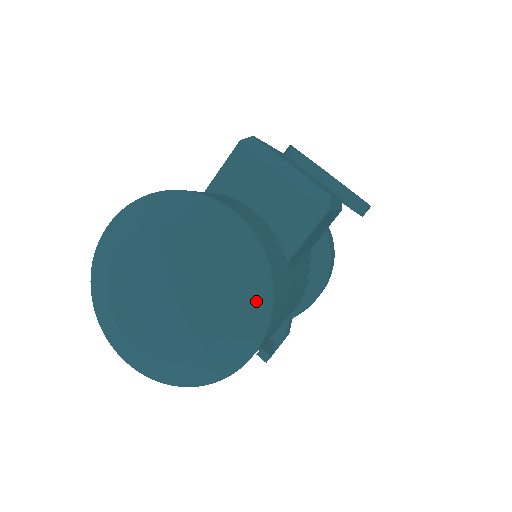
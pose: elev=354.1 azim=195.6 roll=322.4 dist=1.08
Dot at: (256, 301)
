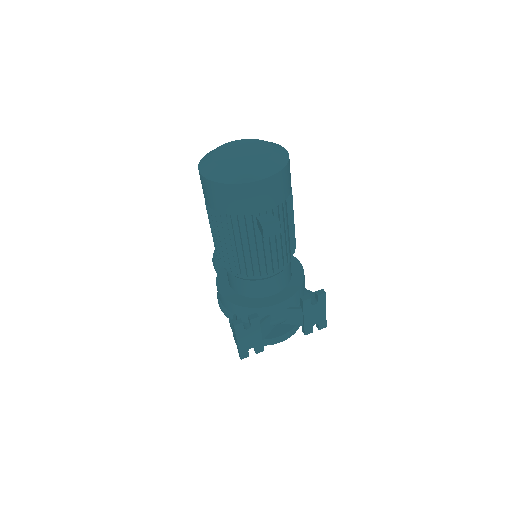
Dot at: occluded
